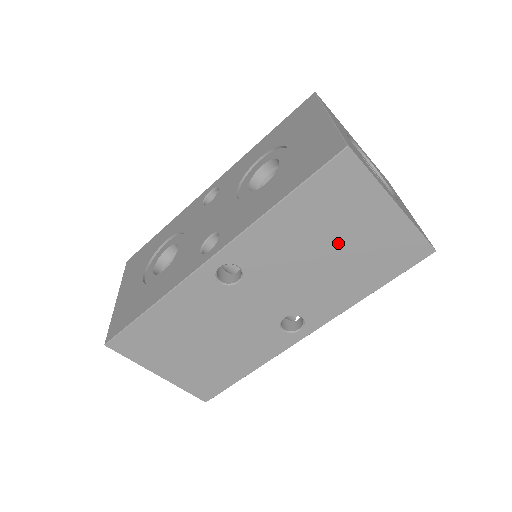
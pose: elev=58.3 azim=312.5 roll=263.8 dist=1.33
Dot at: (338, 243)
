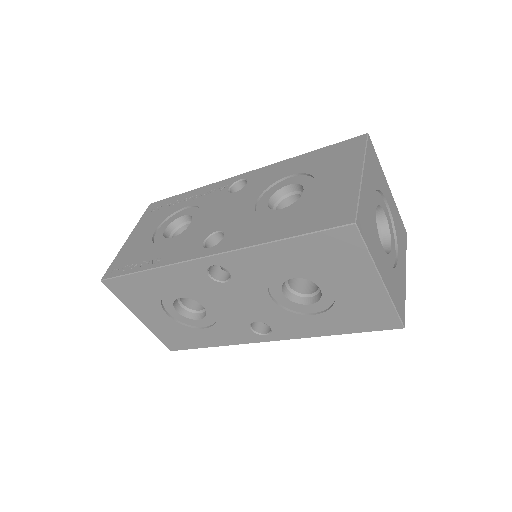
Dot at: occluded
